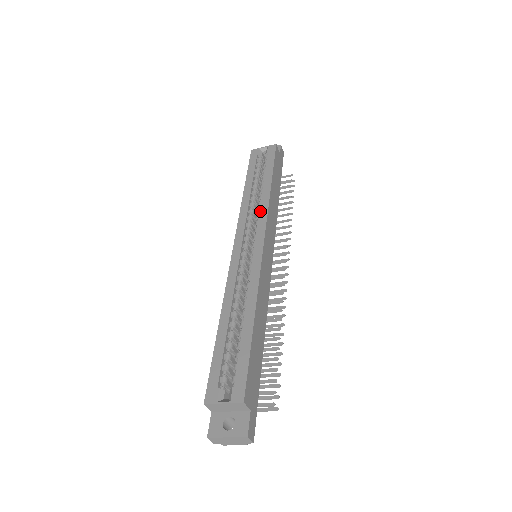
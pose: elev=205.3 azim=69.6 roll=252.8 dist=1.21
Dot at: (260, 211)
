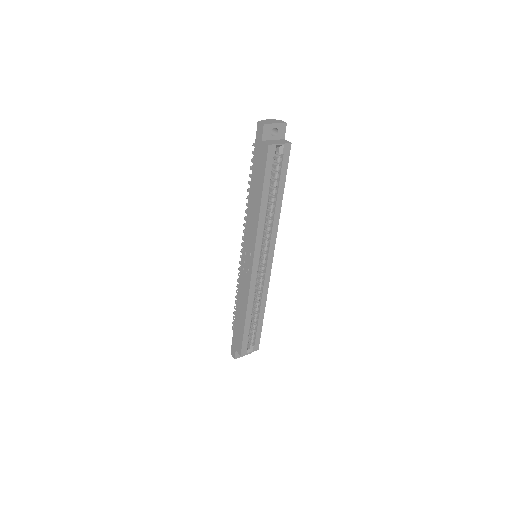
Dot at: (272, 233)
